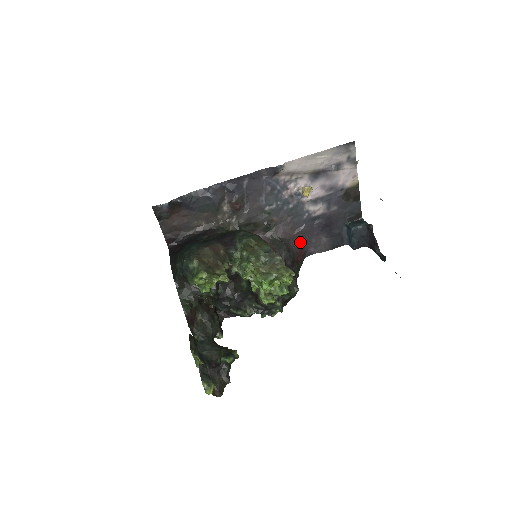
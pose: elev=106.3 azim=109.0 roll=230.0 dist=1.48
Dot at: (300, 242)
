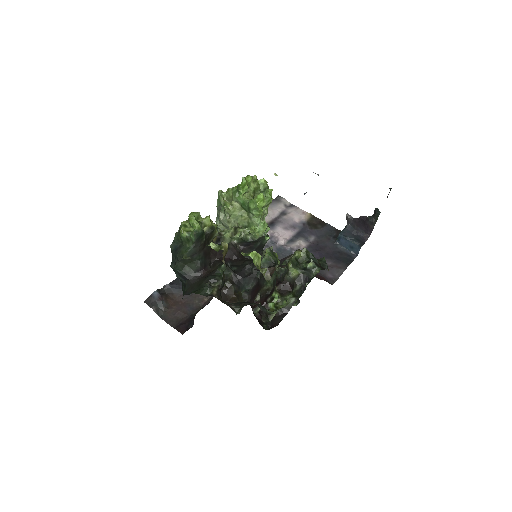
Dot at: occluded
